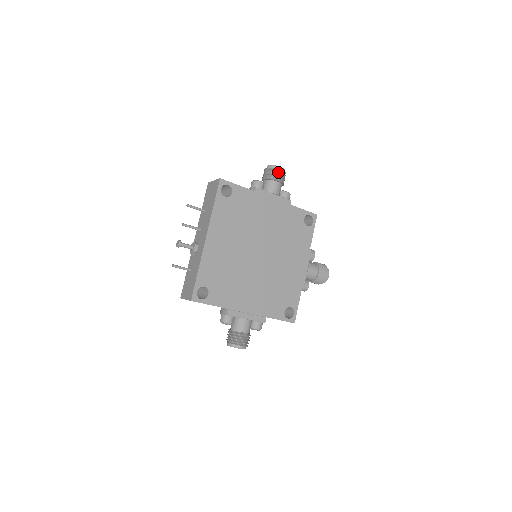
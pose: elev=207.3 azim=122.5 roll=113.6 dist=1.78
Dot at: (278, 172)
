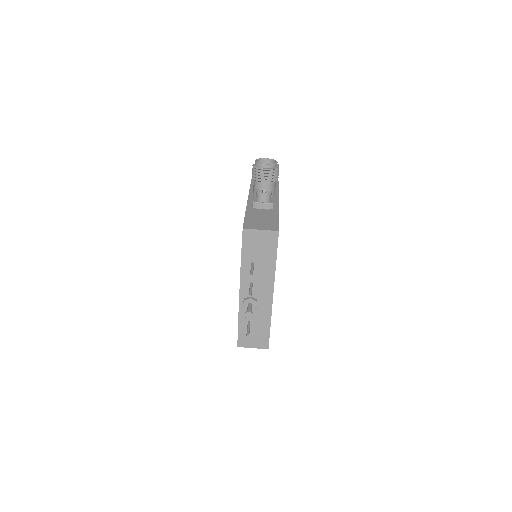
Dot at: (277, 170)
